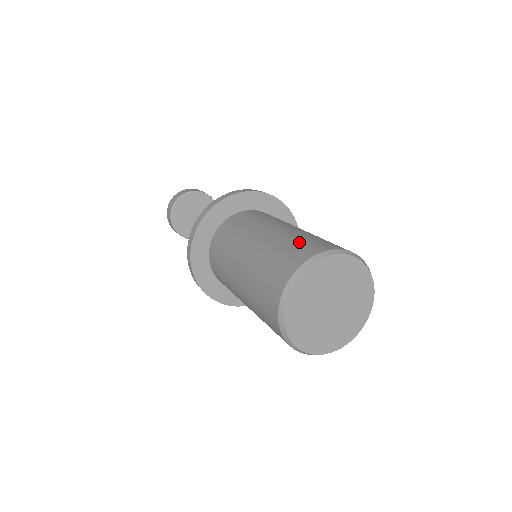
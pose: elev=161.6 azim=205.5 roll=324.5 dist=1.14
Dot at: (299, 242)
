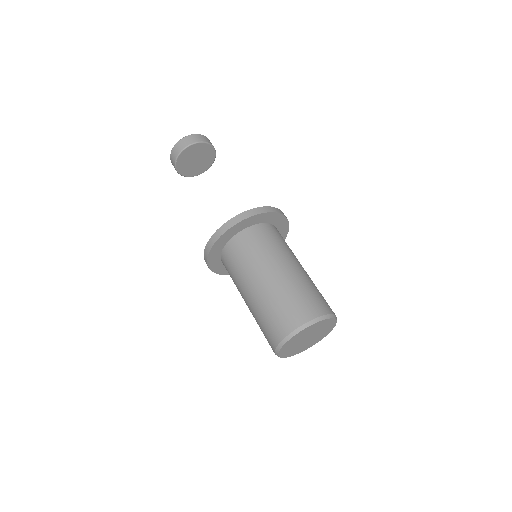
Dot at: (311, 295)
